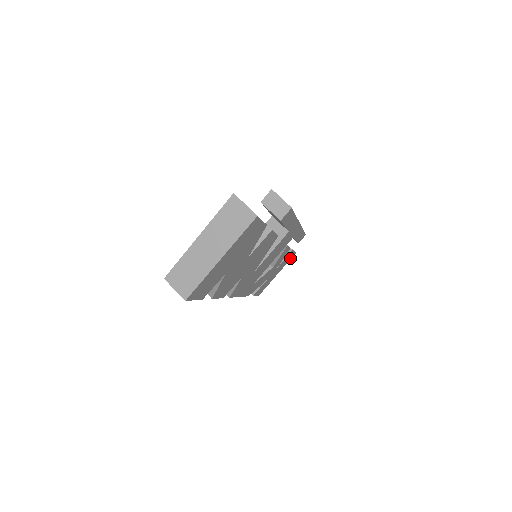
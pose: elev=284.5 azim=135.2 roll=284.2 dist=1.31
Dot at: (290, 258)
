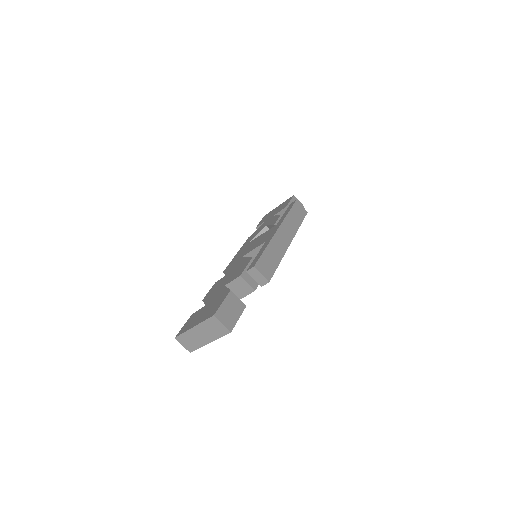
Dot at: occluded
